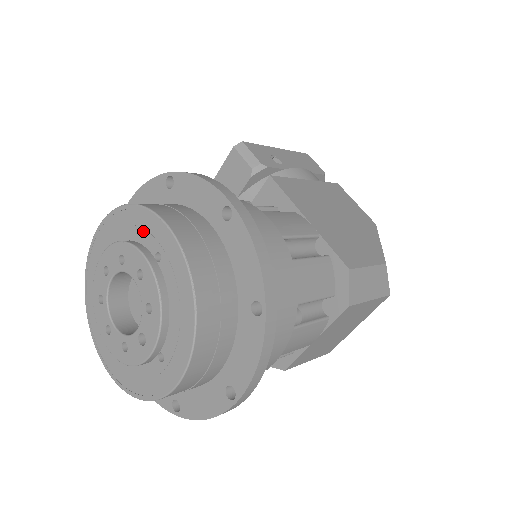
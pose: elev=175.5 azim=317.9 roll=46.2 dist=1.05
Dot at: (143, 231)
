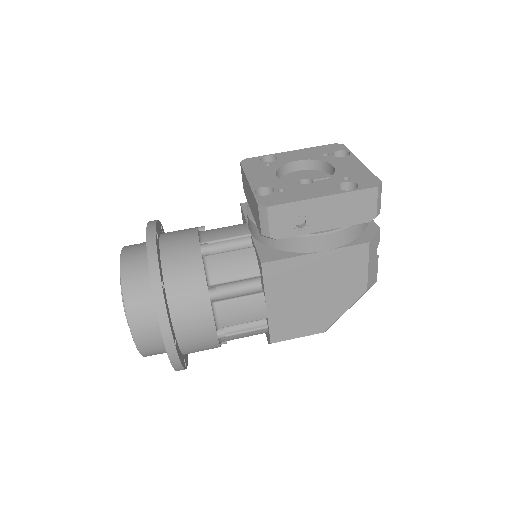
Dot at: occluded
